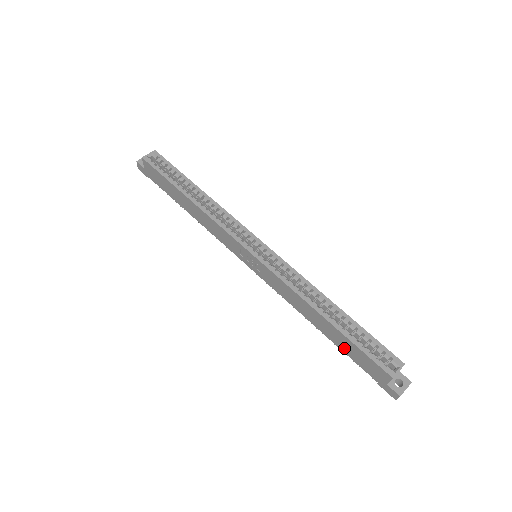
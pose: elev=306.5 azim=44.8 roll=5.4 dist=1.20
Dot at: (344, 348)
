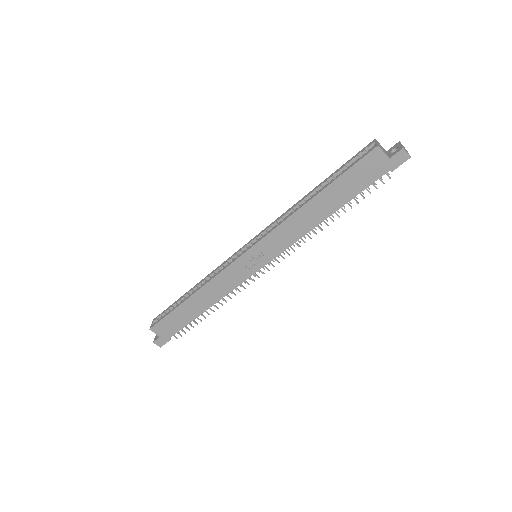
Dot at: (350, 193)
